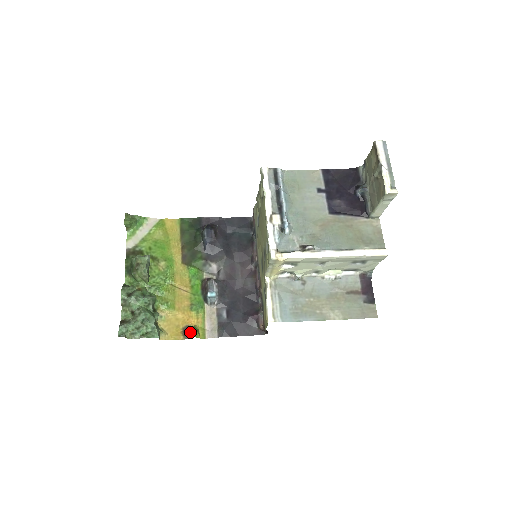
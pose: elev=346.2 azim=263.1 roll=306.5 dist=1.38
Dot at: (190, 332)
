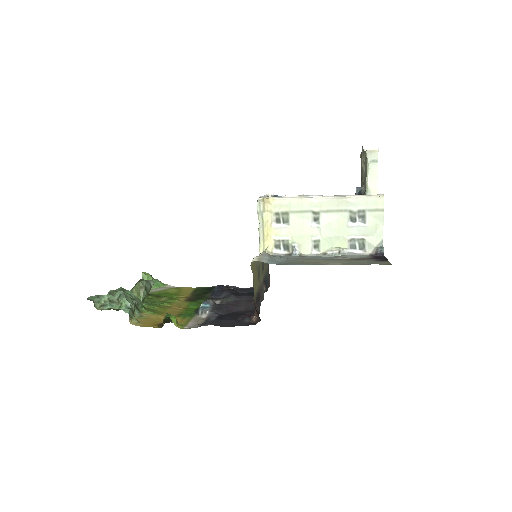
Dot at: (166, 314)
